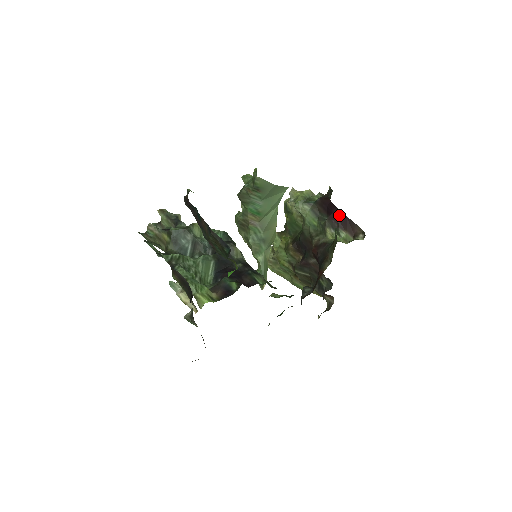
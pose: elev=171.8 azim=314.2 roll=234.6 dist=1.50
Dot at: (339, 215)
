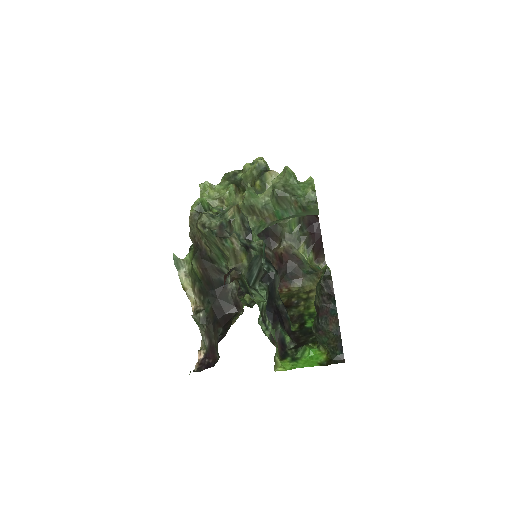
Dot at: (319, 239)
